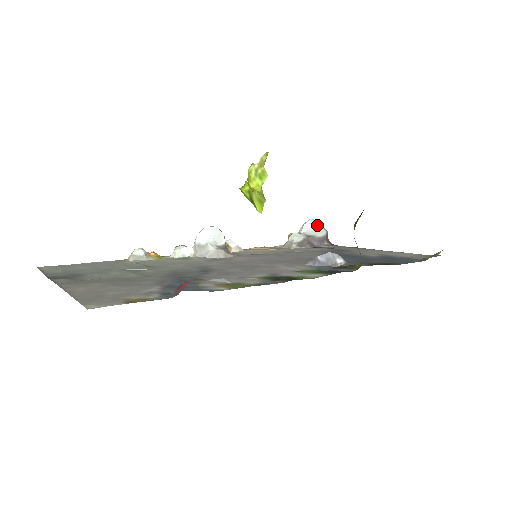
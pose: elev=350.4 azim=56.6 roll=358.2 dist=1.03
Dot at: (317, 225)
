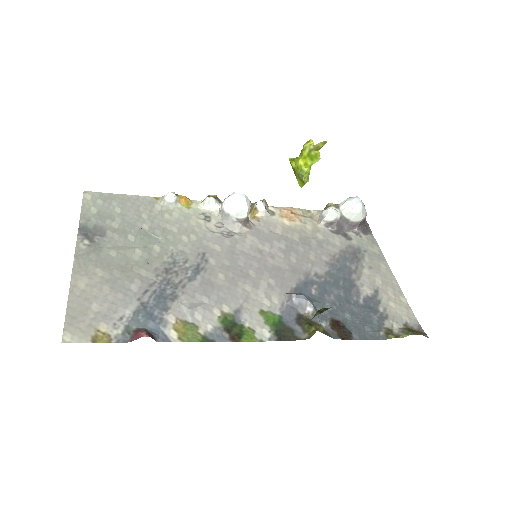
Dot at: (358, 208)
